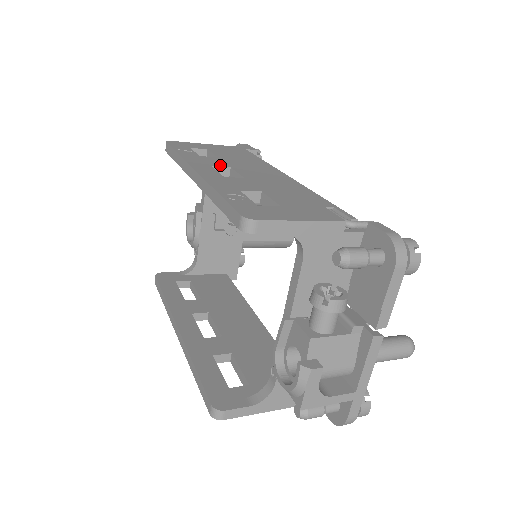
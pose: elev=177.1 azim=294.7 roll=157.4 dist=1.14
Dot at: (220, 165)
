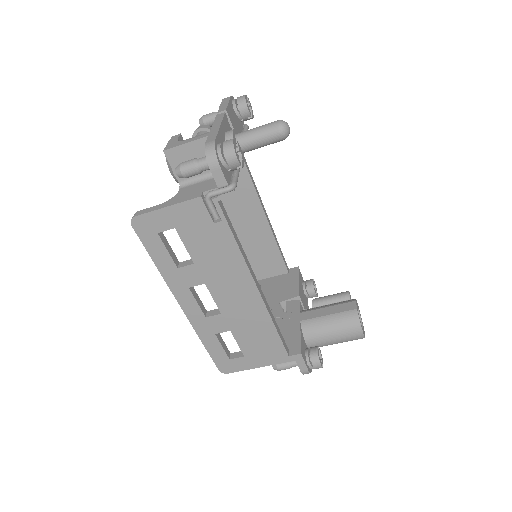
Dot at: occluded
